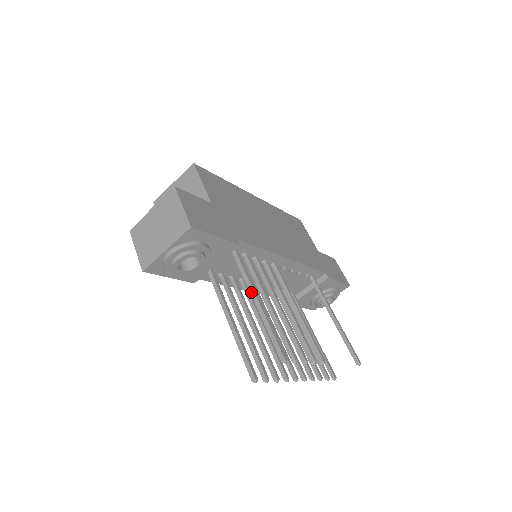
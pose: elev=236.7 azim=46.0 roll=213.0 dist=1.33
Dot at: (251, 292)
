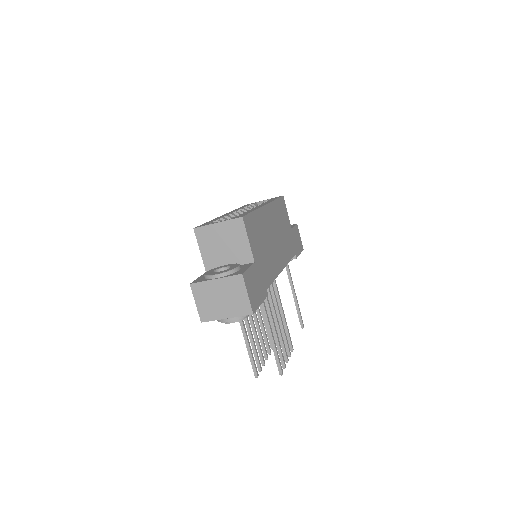
Dot at: (267, 324)
